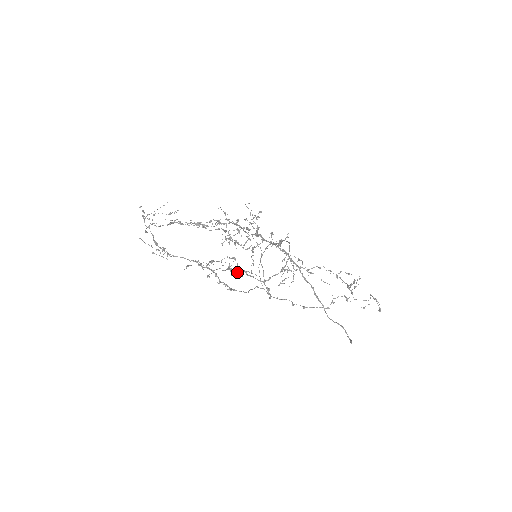
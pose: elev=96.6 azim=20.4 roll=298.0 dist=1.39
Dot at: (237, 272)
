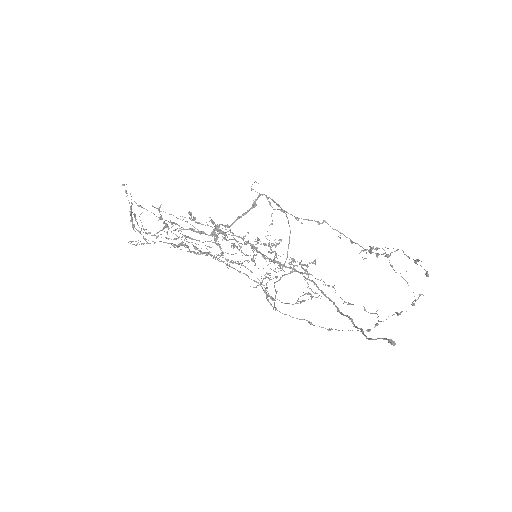
Dot at: (220, 255)
